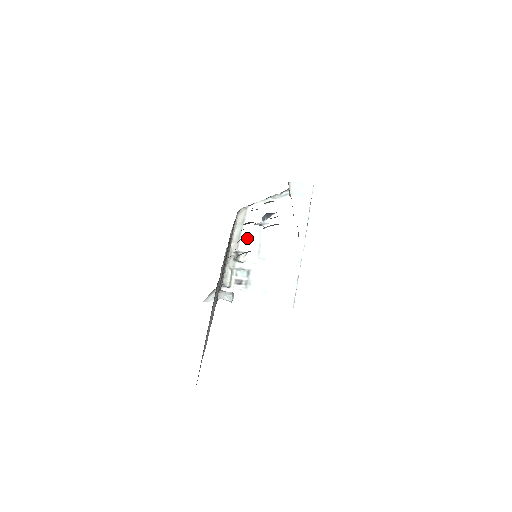
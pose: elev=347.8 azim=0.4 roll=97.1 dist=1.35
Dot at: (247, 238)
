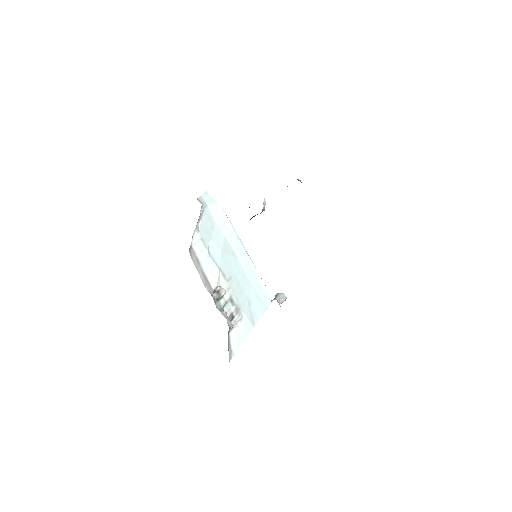
Dot at: (209, 273)
